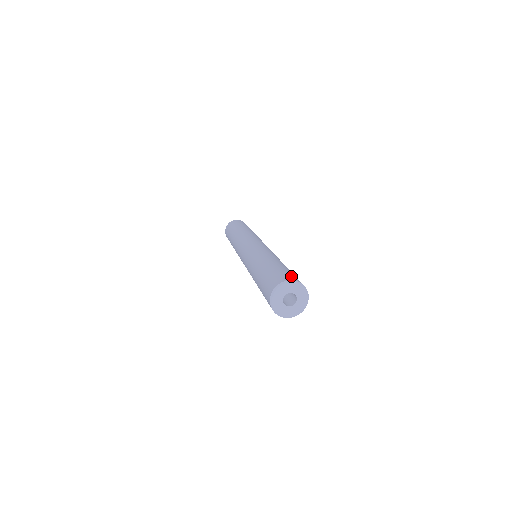
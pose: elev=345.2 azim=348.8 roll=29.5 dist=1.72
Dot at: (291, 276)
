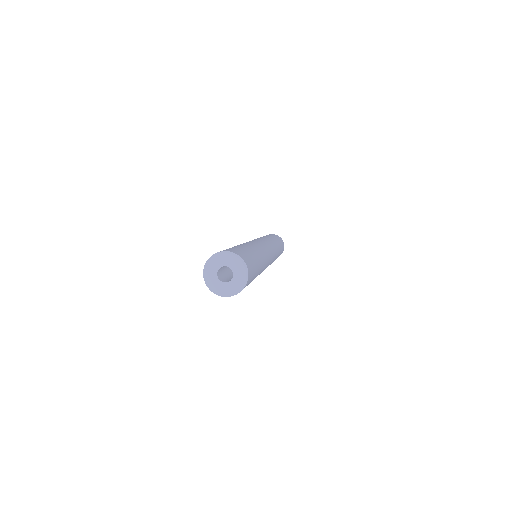
Dot at: (248, 260)
